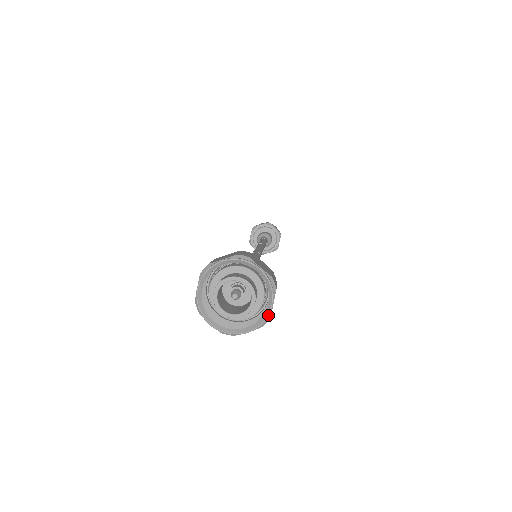
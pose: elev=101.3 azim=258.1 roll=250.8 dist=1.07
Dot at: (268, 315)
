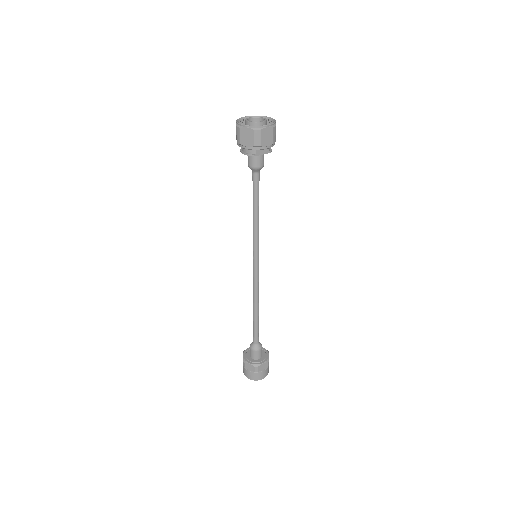
Dot at: (262, 126)
